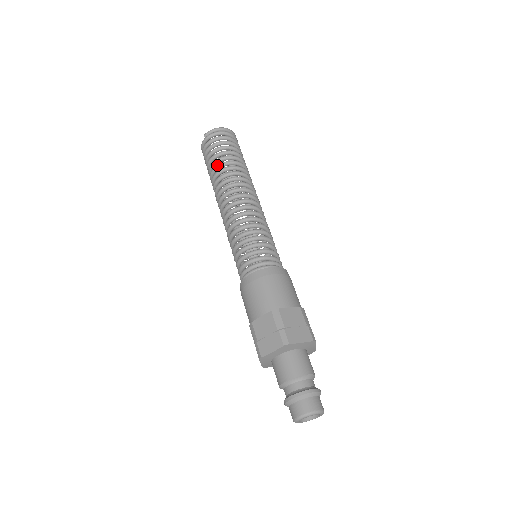
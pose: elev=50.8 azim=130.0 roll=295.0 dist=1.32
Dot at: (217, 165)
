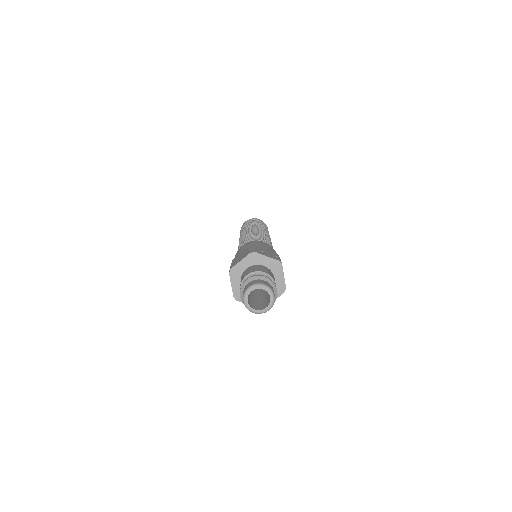
Dot at: (246, 226)
